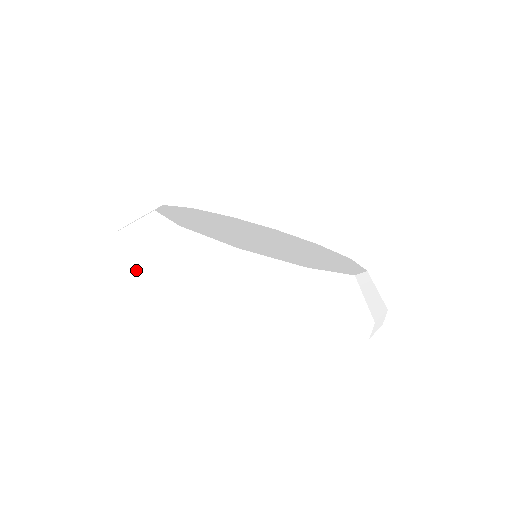
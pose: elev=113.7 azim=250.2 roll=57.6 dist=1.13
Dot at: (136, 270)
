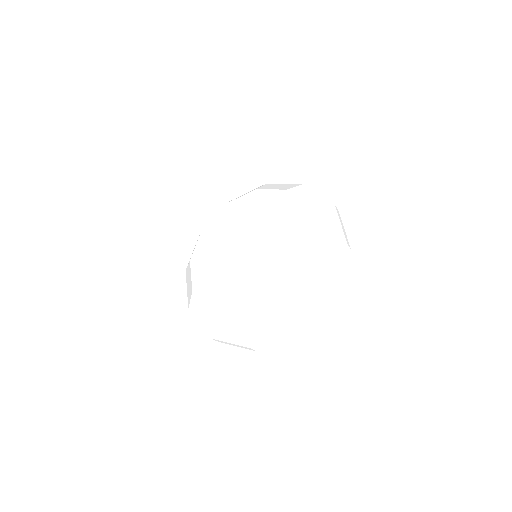
Dot at: (254, 350)
